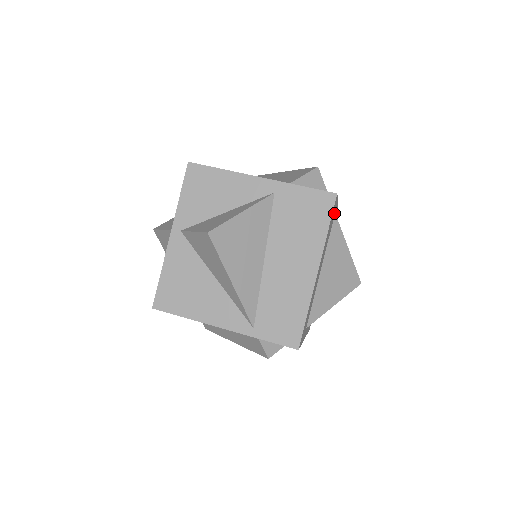
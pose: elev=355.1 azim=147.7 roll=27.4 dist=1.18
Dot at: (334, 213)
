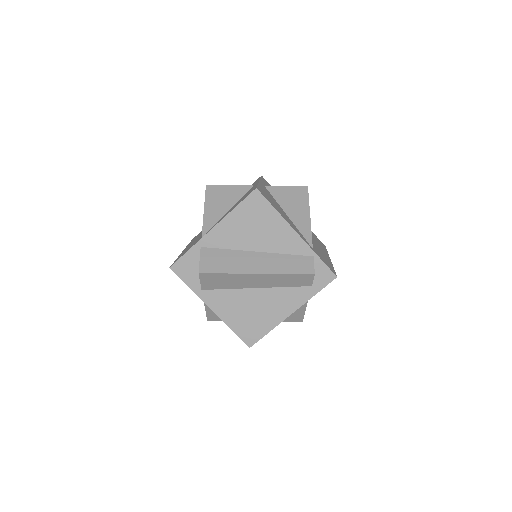
Dot at: occluded
